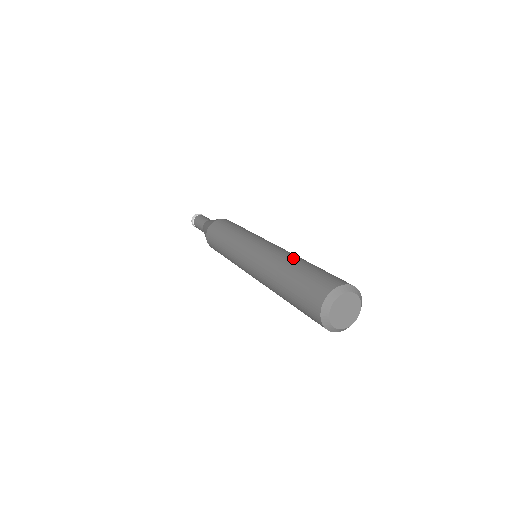
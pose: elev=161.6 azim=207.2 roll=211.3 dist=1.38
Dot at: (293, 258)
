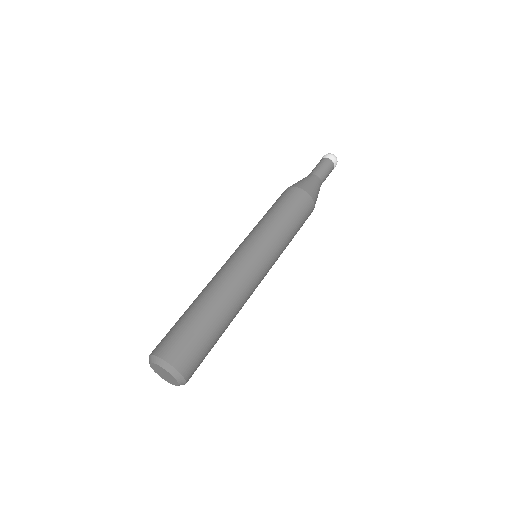
Dot at: (202, 294)
